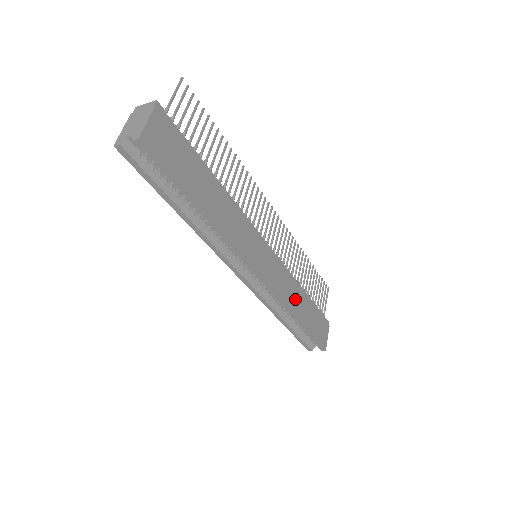
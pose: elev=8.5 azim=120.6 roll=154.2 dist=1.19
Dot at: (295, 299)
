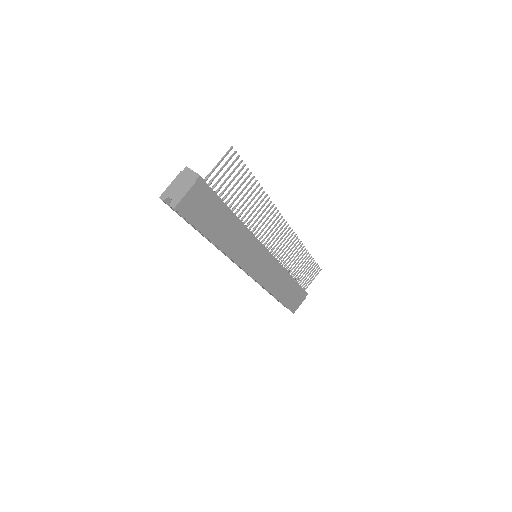
Dot at: (279, 284)
